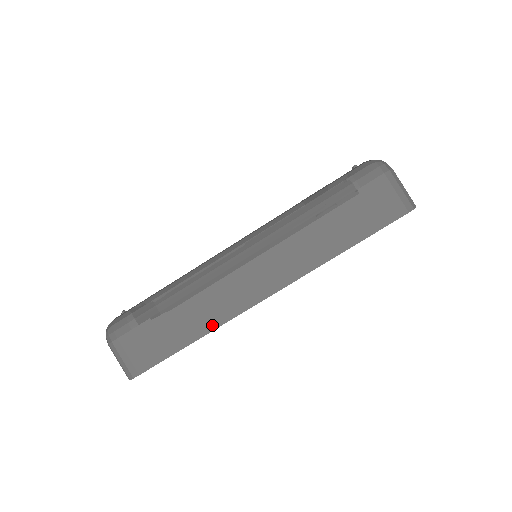
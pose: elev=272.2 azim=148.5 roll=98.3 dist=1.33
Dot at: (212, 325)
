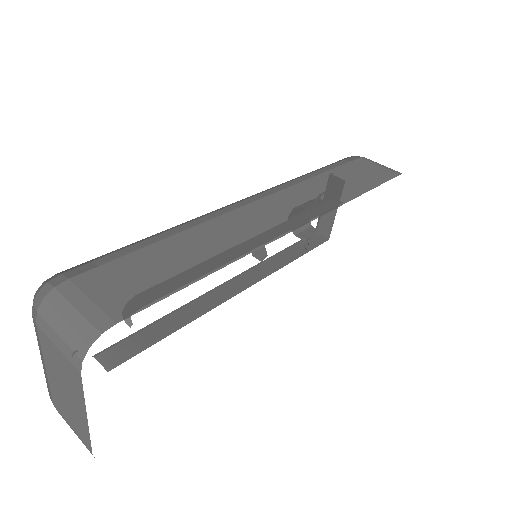
Dot at: (241, 251)
